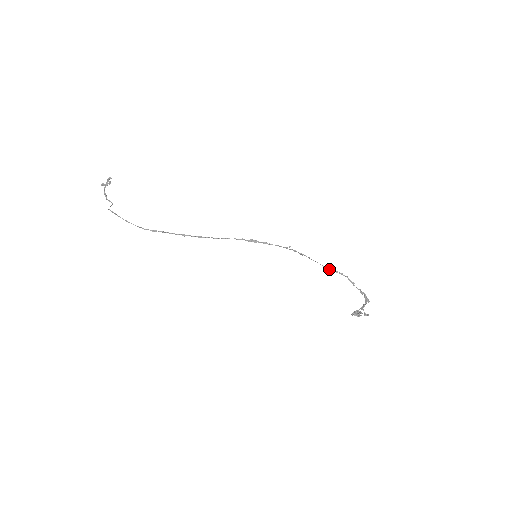
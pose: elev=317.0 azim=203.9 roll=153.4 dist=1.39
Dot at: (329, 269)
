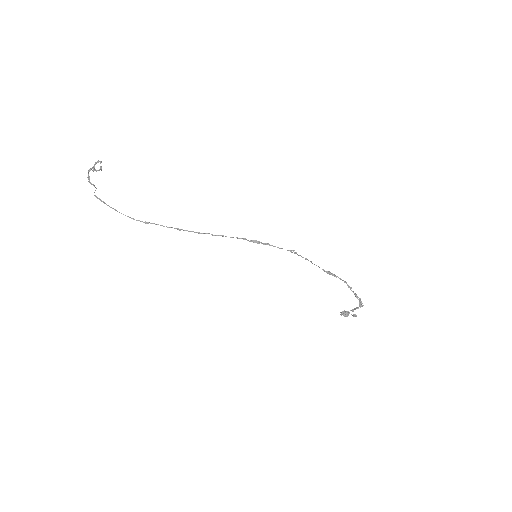
Dot at: (330, 274)
